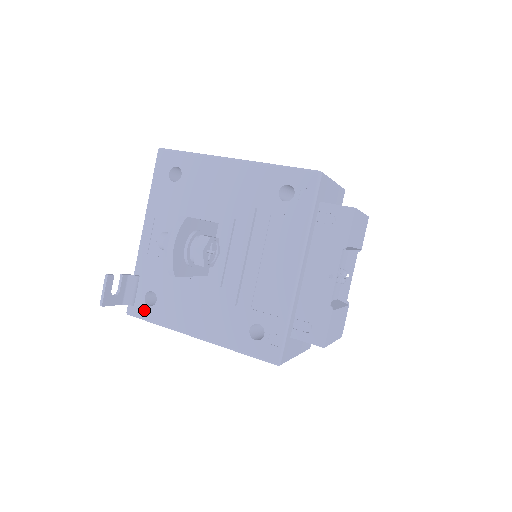
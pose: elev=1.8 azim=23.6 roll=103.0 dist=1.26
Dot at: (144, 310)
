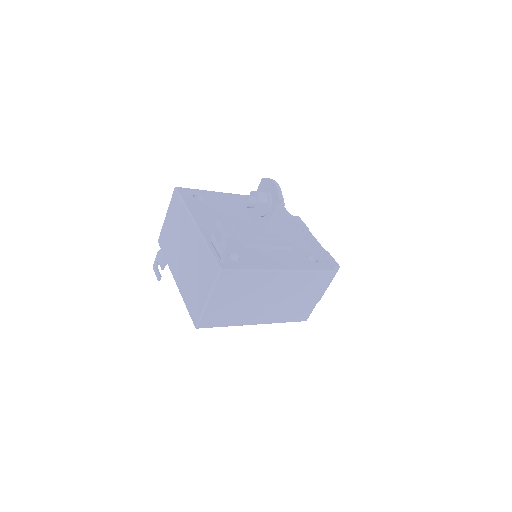
Dot at: (235, 264)
